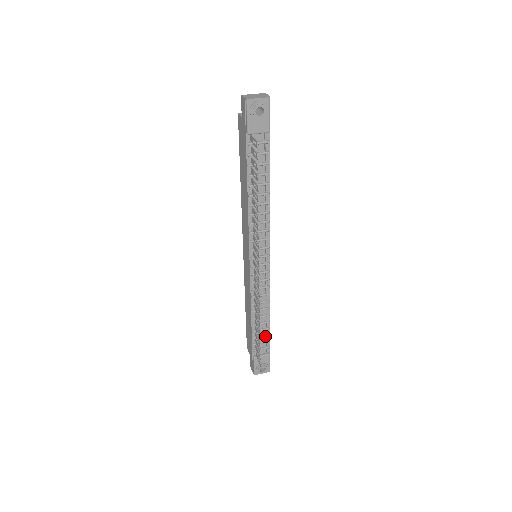
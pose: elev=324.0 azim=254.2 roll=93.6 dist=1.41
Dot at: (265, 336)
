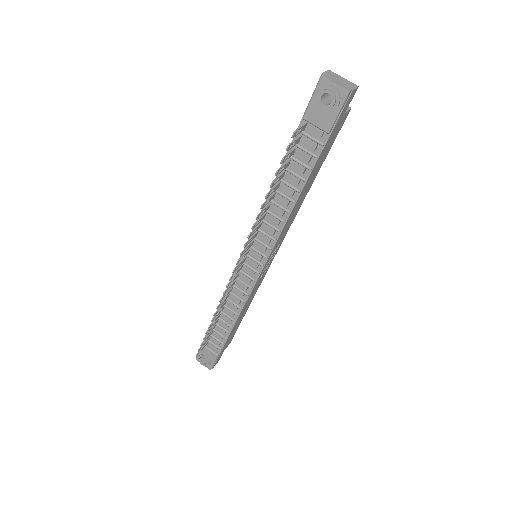
Dot at: (222, 336)
